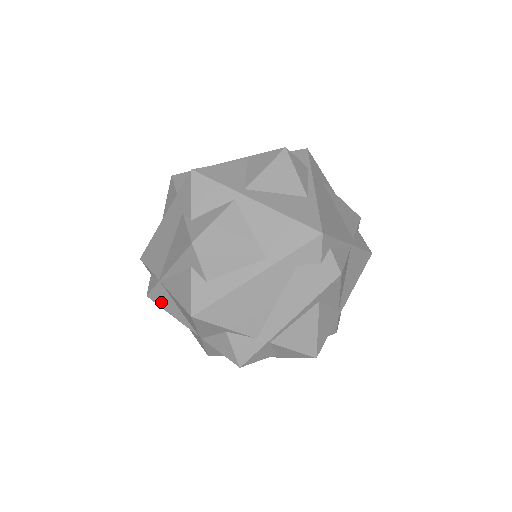
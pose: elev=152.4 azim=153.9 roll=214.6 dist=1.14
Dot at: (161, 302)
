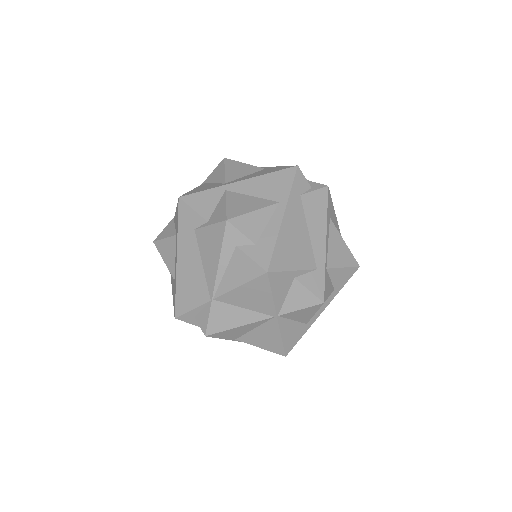
Dot at: (223, 324)
